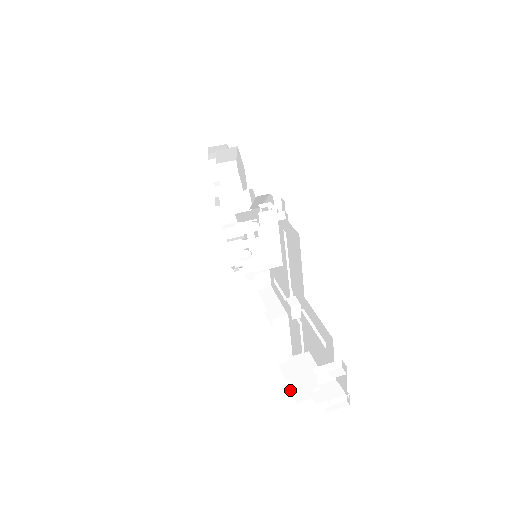
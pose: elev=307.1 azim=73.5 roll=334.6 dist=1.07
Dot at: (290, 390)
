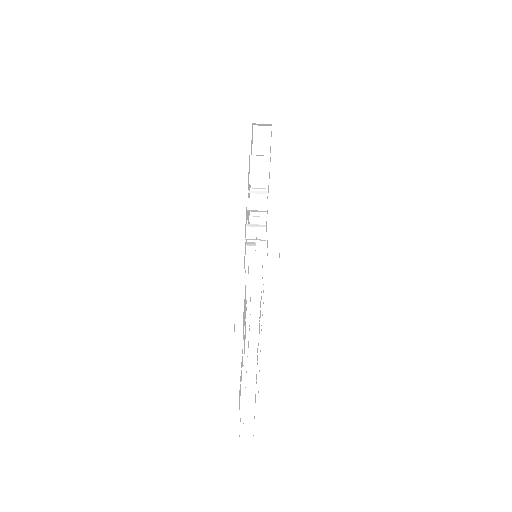
Dot at: occluded
